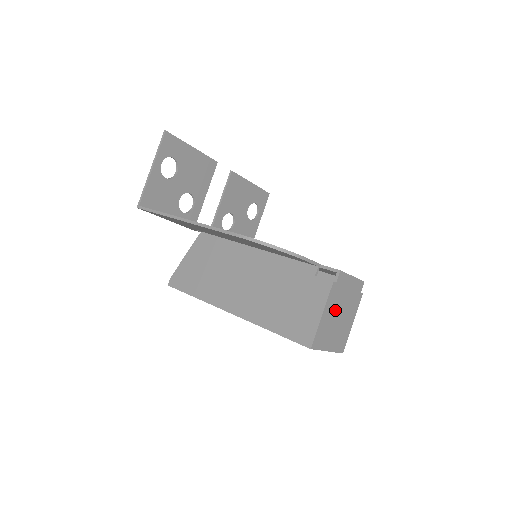
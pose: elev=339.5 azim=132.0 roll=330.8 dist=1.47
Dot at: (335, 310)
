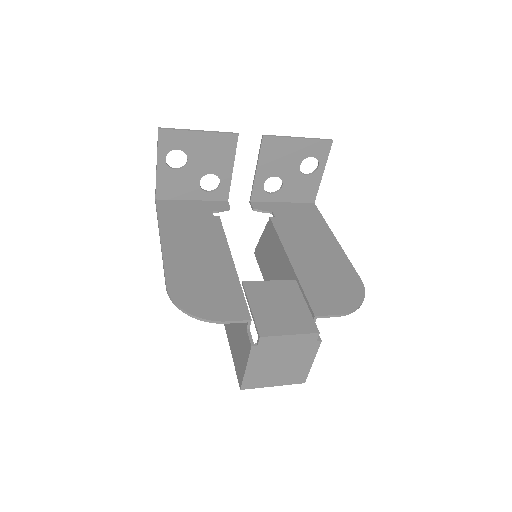
Dot at: (269, 362)
